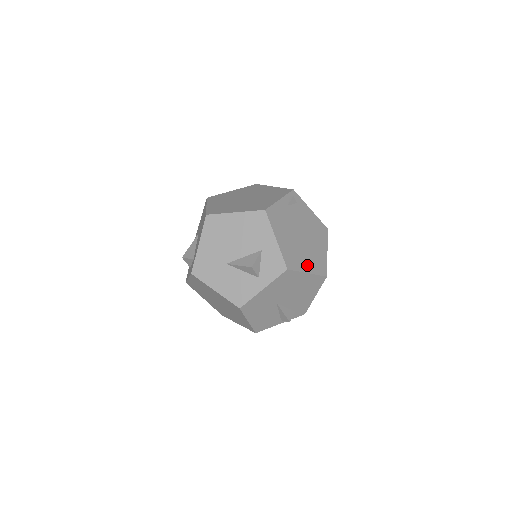
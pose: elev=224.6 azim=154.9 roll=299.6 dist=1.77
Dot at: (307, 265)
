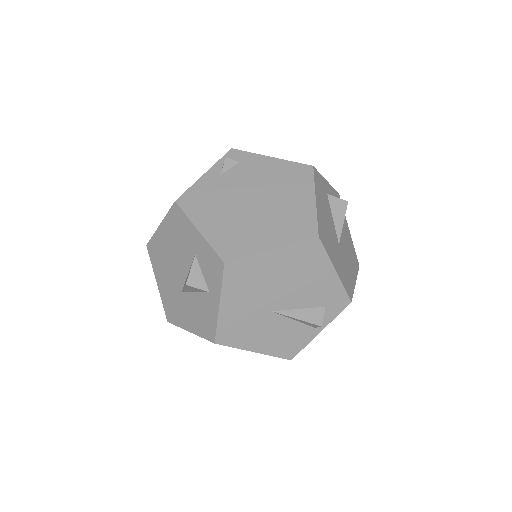
Dot at: (269, 239)
